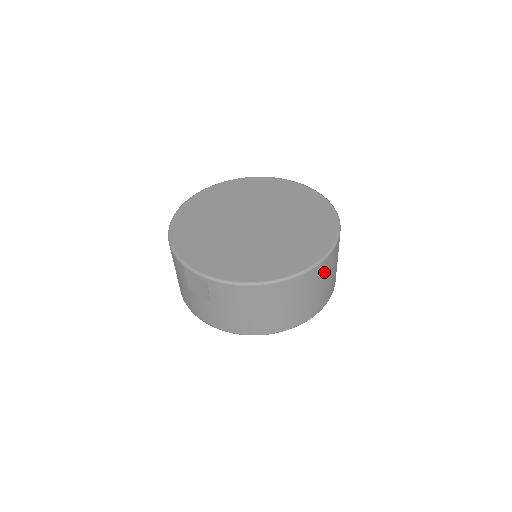
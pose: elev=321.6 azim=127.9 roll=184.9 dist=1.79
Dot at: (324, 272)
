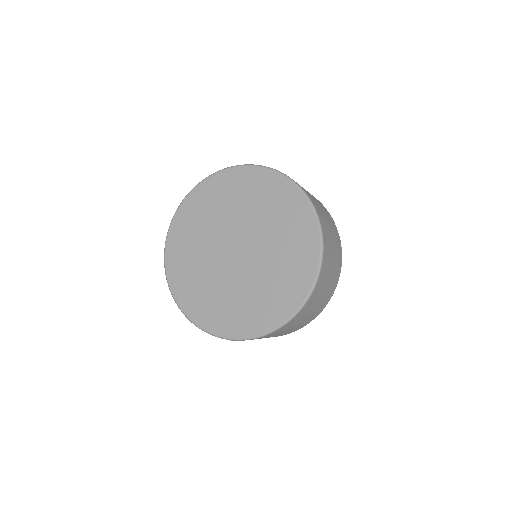
Dot at: (325, 273)
